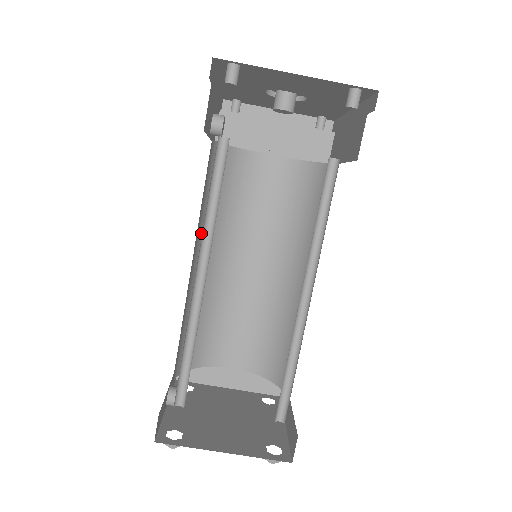
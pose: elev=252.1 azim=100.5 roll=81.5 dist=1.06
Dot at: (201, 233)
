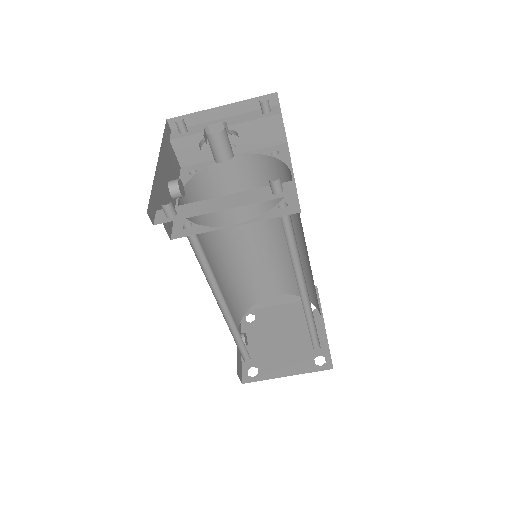
Dot at: (207, 249)
